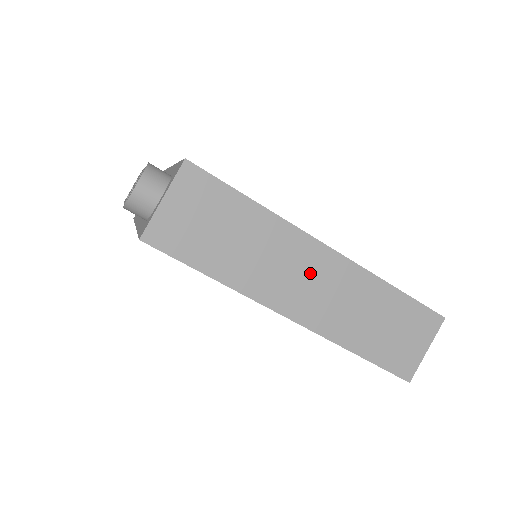
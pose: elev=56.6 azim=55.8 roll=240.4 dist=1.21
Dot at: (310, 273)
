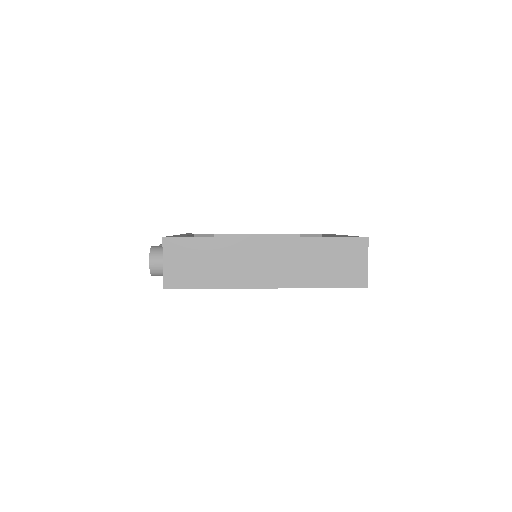
Dot at: (263, 257)
